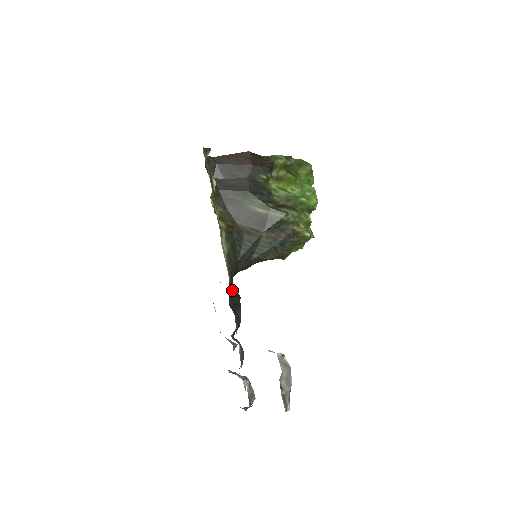
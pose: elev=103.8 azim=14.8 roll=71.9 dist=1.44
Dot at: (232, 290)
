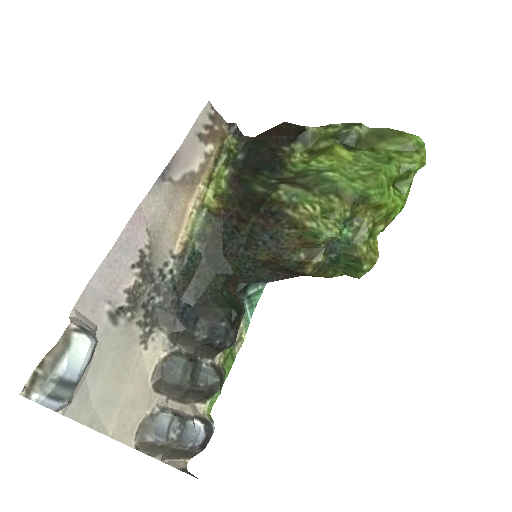
Dot at: (218, 295)
